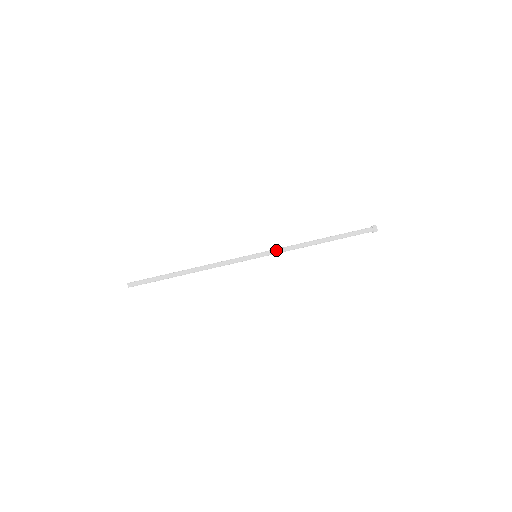
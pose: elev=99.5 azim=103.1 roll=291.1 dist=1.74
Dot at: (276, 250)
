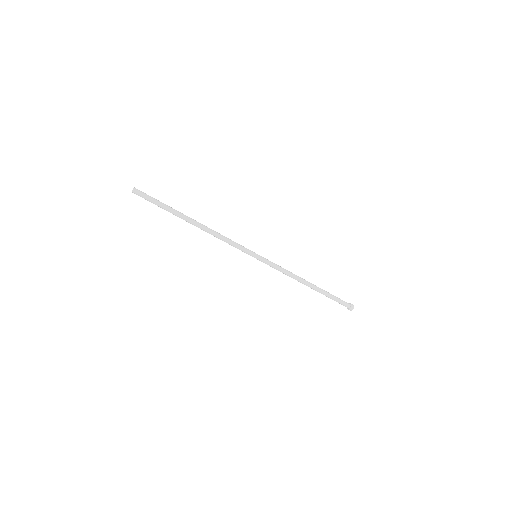
Dot at: (273, 267)
